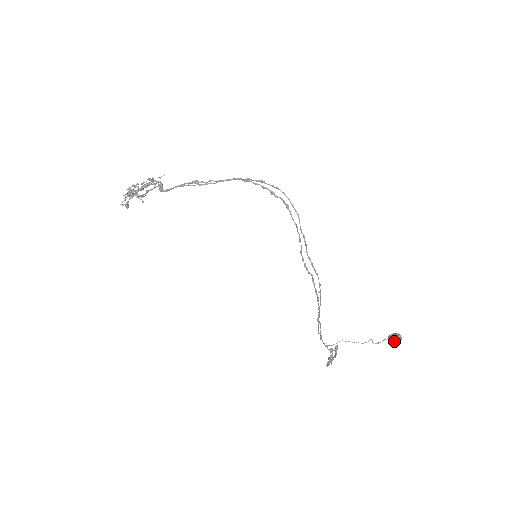
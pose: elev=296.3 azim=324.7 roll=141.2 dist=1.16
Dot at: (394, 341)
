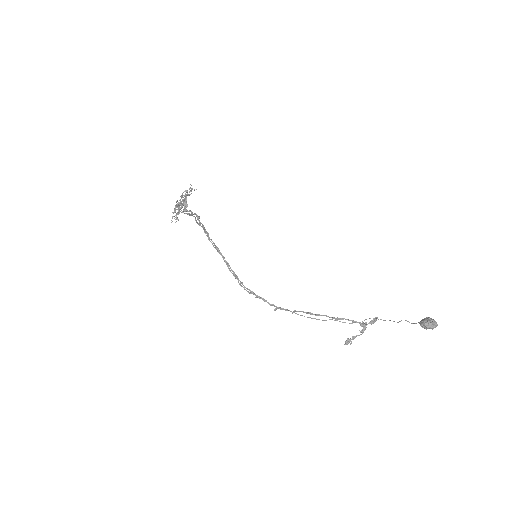
Dot at: (424, 328)
